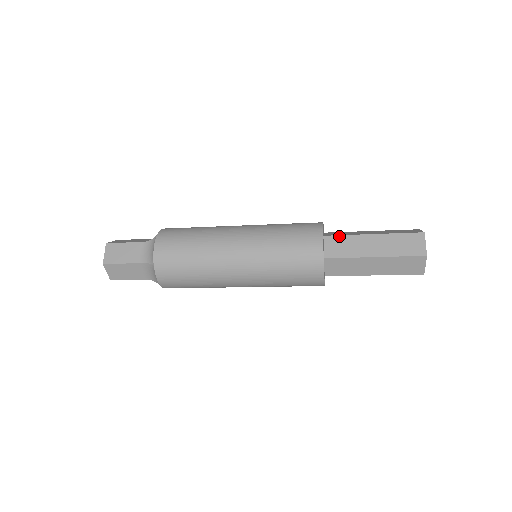
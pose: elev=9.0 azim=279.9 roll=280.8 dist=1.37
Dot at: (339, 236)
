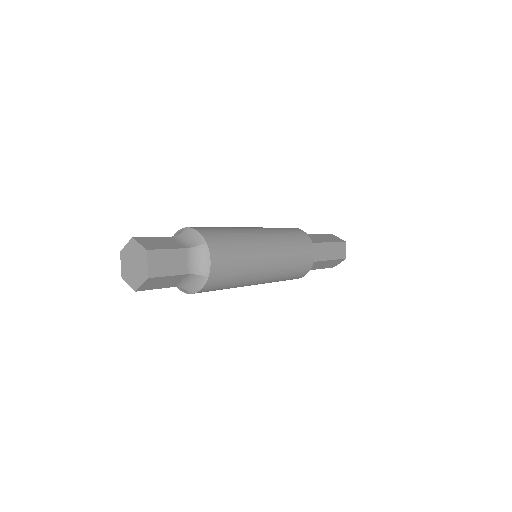
Dot at: occluded
